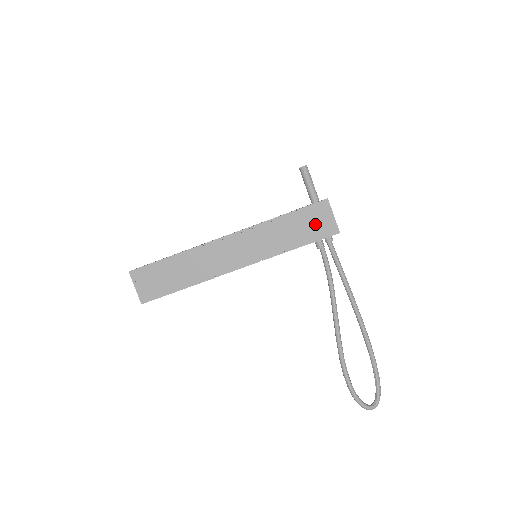
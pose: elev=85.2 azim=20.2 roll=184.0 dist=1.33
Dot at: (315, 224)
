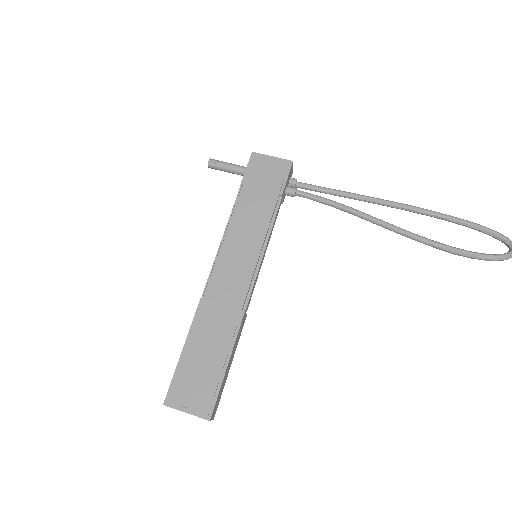
Dot at: (267, 177)
